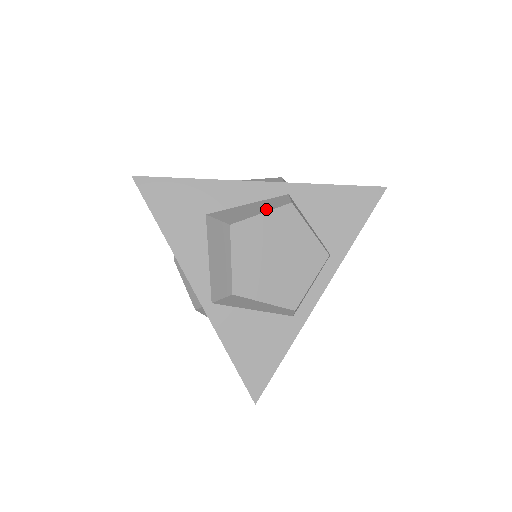
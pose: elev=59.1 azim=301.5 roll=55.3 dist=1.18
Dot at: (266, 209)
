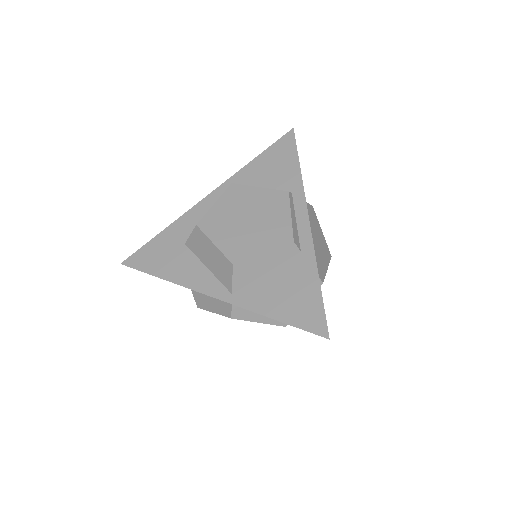
Dot at: (217, 200)
